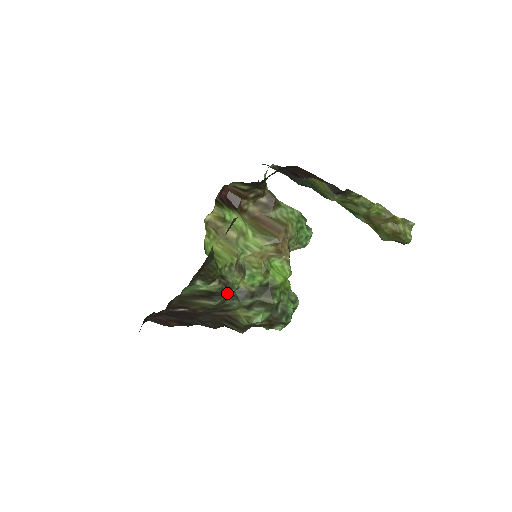
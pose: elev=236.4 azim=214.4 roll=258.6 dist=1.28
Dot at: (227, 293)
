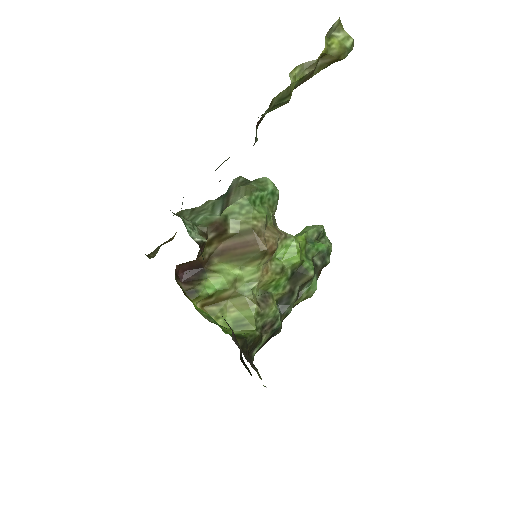
Dot at: (278, 326)
